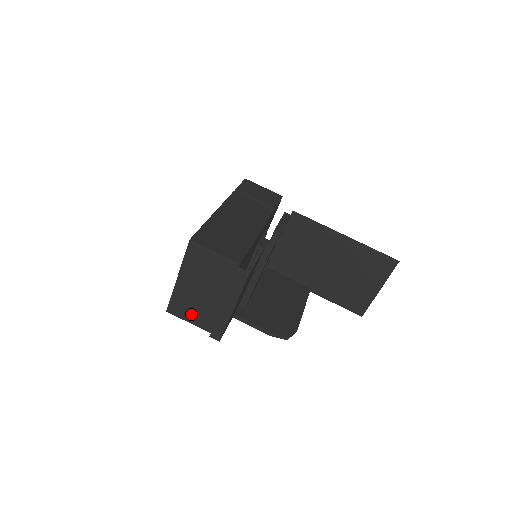
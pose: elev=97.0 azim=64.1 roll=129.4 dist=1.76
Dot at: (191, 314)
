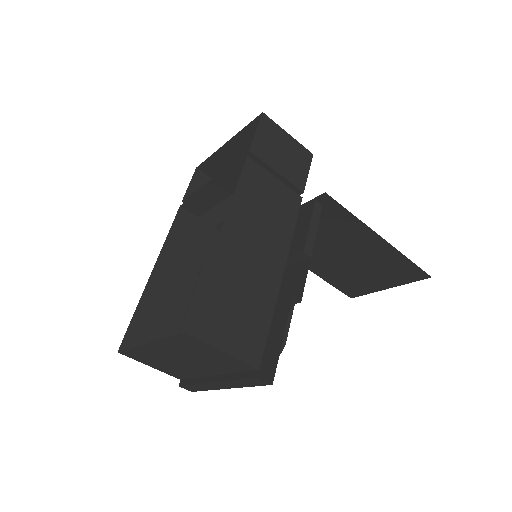
Dot at: (157, 365)
